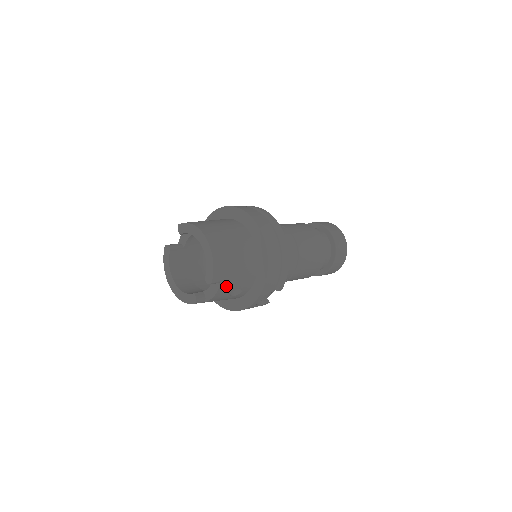
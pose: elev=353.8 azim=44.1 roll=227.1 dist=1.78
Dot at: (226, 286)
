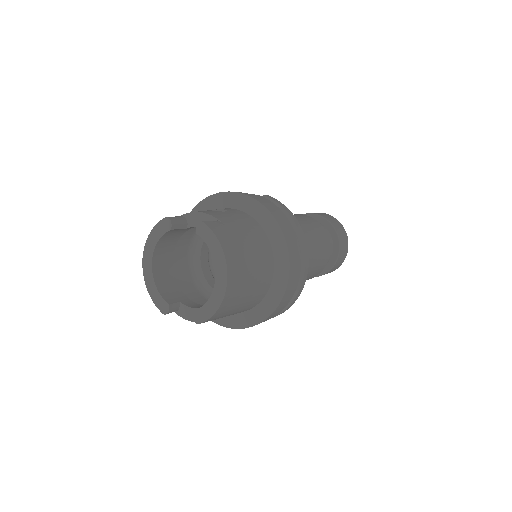
Dot at: occluded
